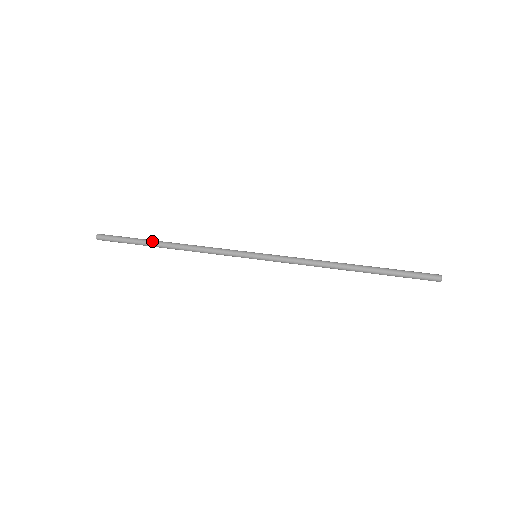
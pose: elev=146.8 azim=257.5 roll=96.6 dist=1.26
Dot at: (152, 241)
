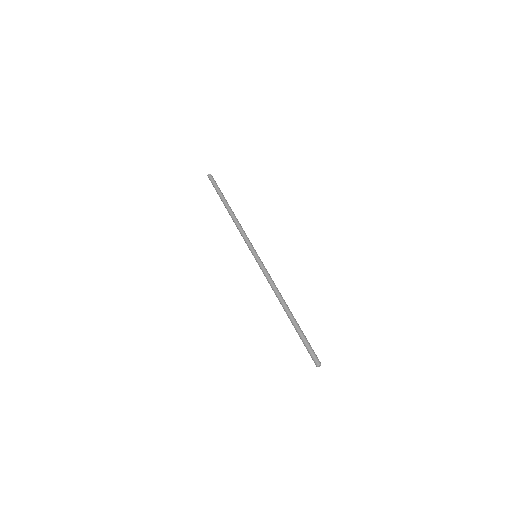
Dot at: (223, 202)
